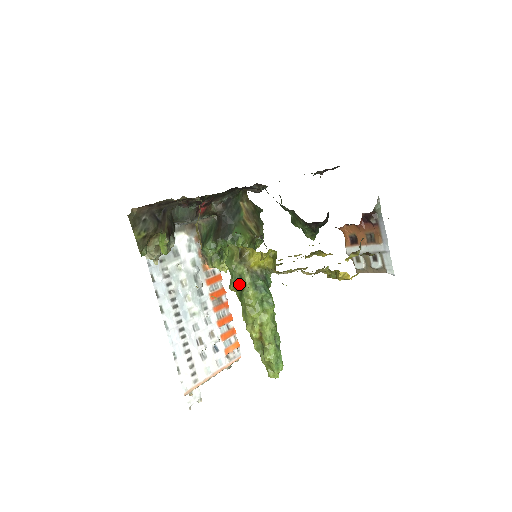
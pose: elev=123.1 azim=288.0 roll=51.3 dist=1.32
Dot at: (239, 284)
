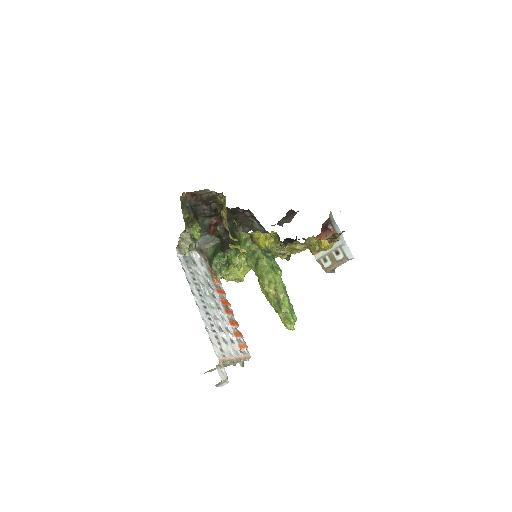
Dot at: (254, 257)
